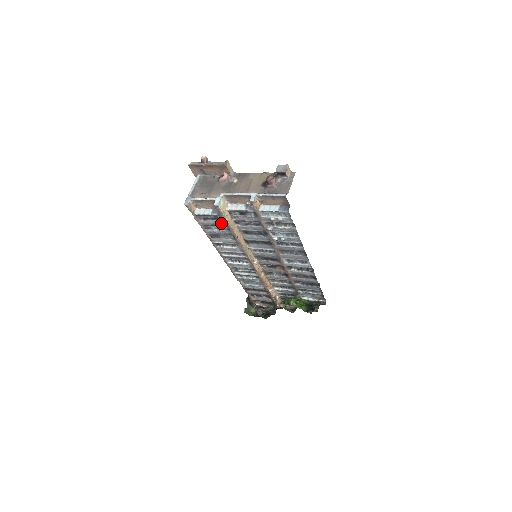
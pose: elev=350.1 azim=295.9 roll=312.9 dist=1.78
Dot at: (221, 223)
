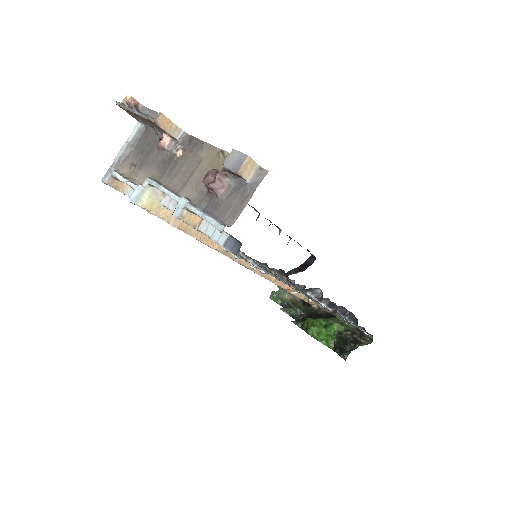
Dot at: occluded
